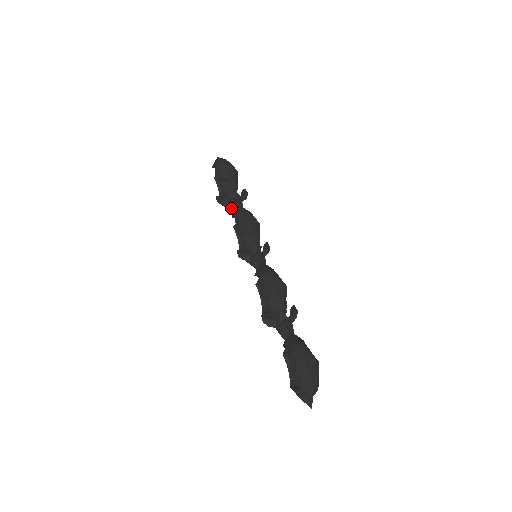
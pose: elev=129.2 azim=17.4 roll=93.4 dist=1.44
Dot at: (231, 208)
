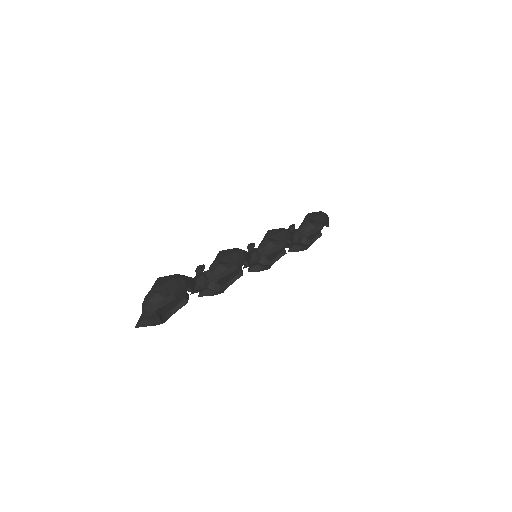
Dot at: occluded
